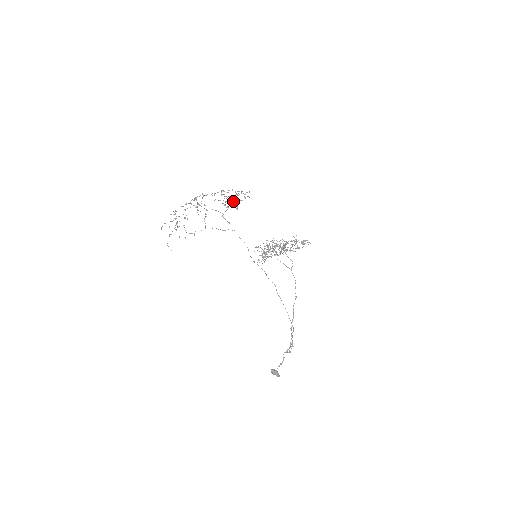
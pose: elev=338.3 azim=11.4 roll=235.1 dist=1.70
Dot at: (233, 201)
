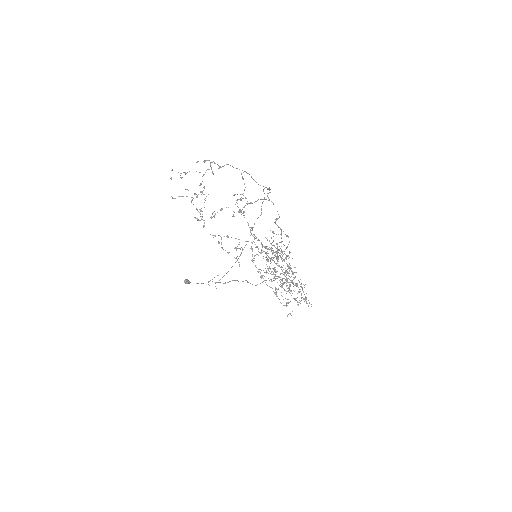
Dot at: (286, 235)
